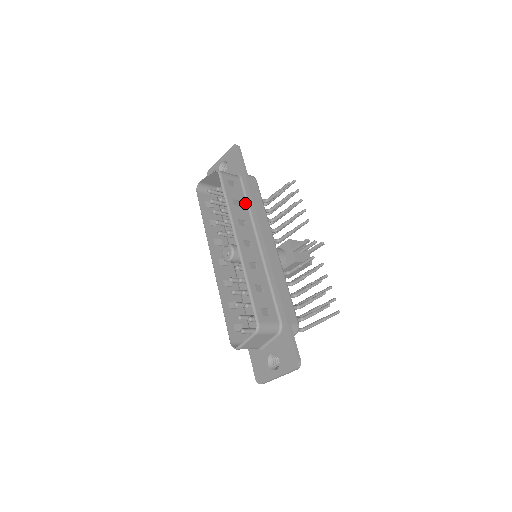
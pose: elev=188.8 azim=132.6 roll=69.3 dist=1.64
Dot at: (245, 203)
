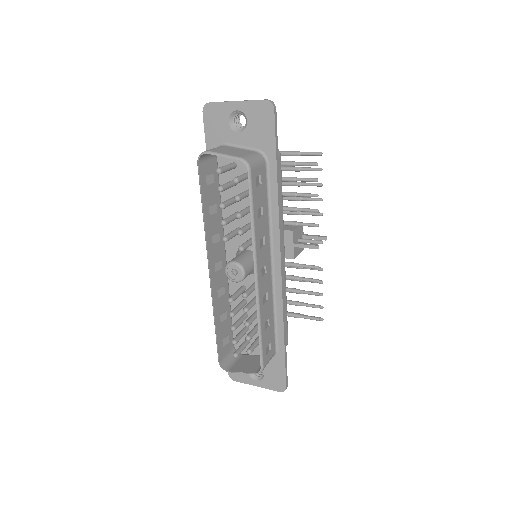
Dot at: (267, 205)
